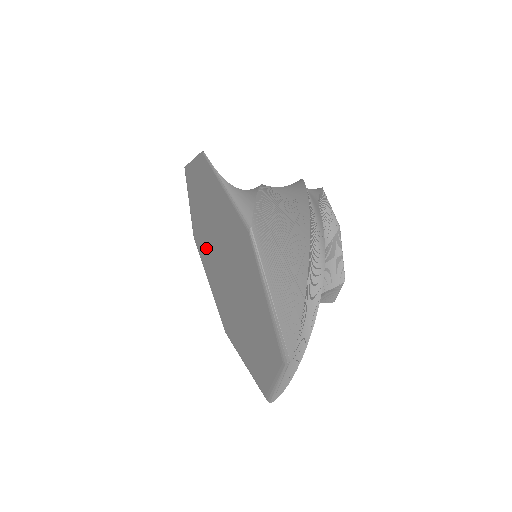
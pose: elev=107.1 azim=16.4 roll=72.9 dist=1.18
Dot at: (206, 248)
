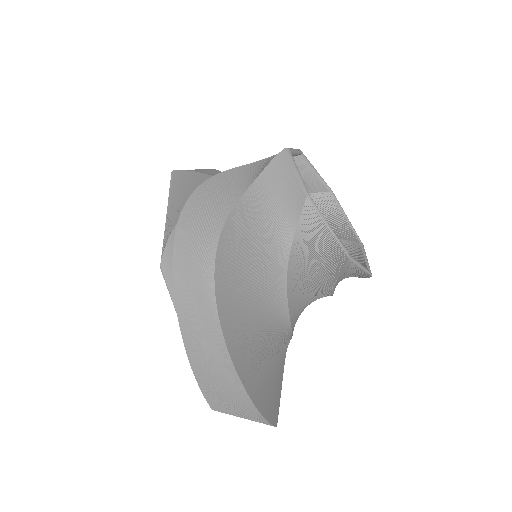
Dot at: occluded
